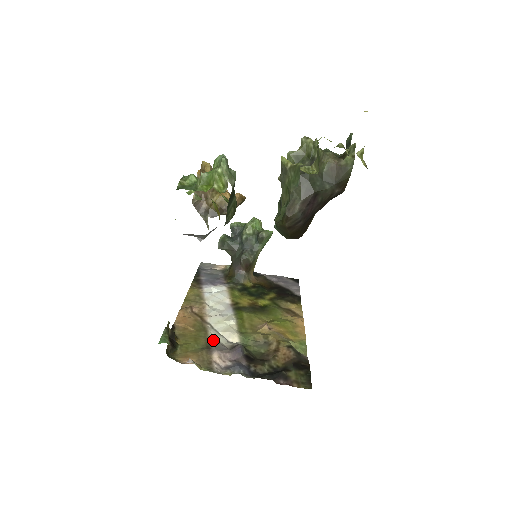
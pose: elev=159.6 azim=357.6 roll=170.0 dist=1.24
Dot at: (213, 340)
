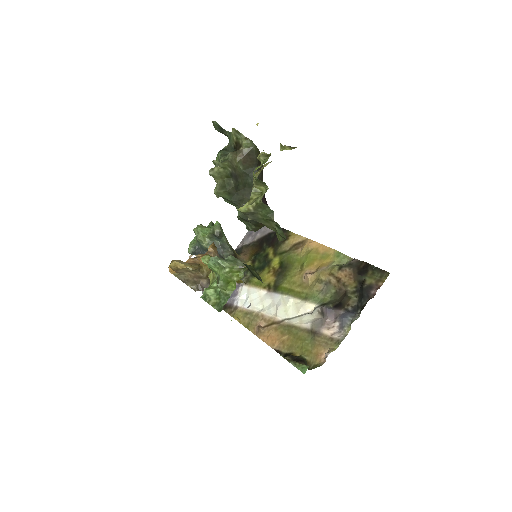
Dot at: (306, 326)
